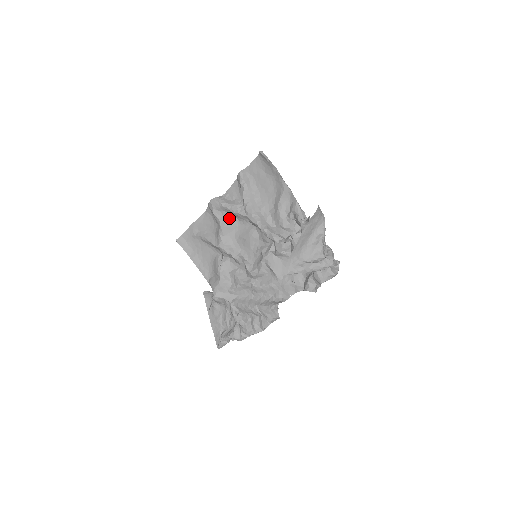
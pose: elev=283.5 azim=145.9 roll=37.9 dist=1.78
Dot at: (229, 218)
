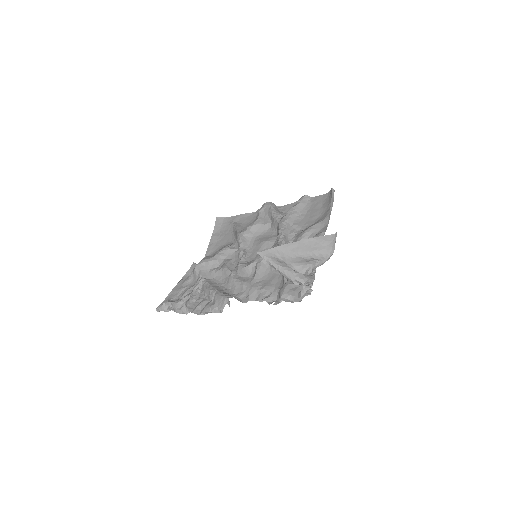
Dot at: (266, 221)
